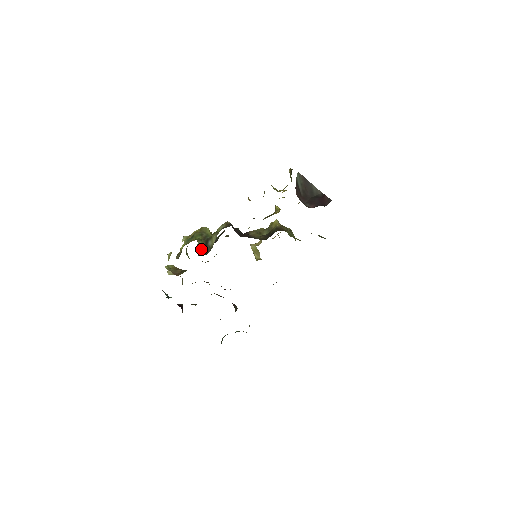
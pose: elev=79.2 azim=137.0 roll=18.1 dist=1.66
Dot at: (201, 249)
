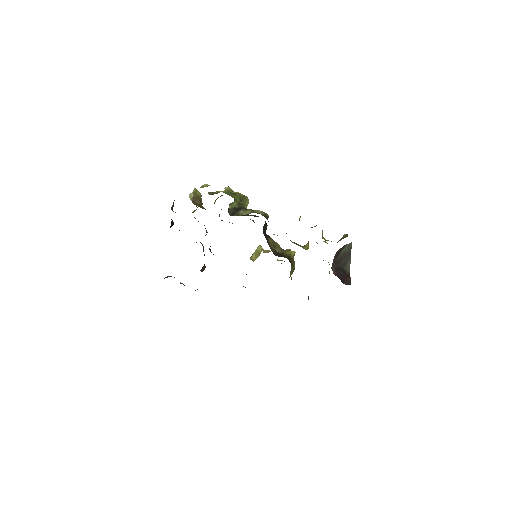
Dot at: (232, 208)
